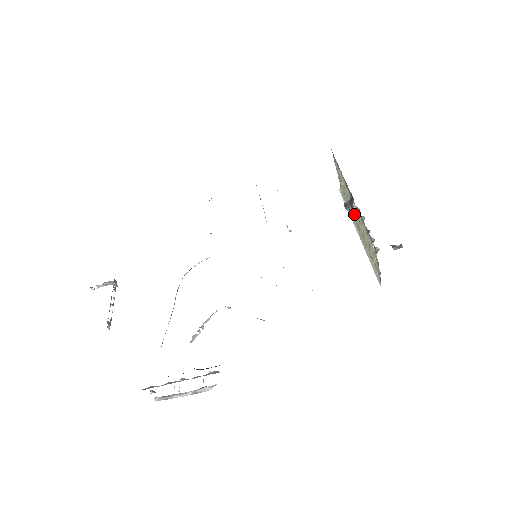
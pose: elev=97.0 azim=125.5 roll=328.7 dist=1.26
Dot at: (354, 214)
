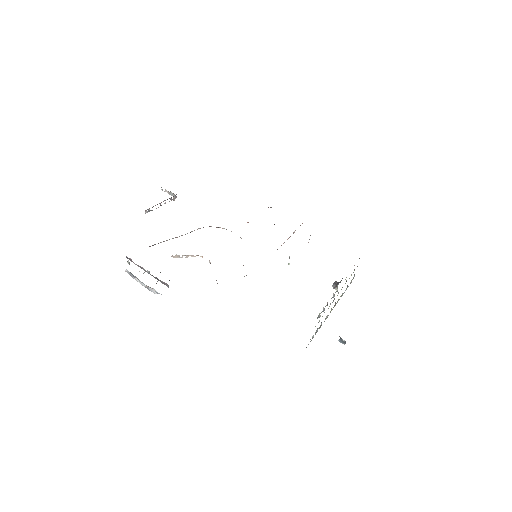
Dot at: occluded
